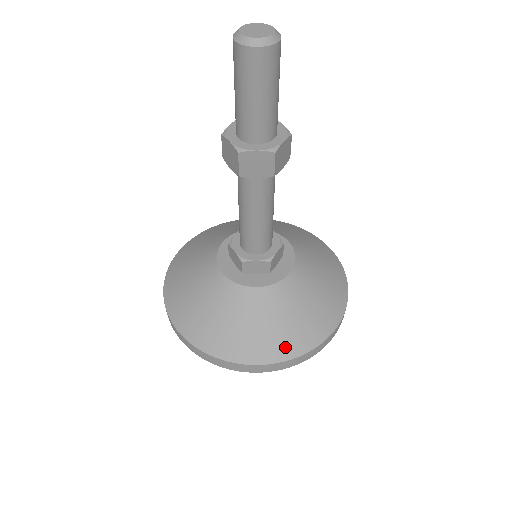
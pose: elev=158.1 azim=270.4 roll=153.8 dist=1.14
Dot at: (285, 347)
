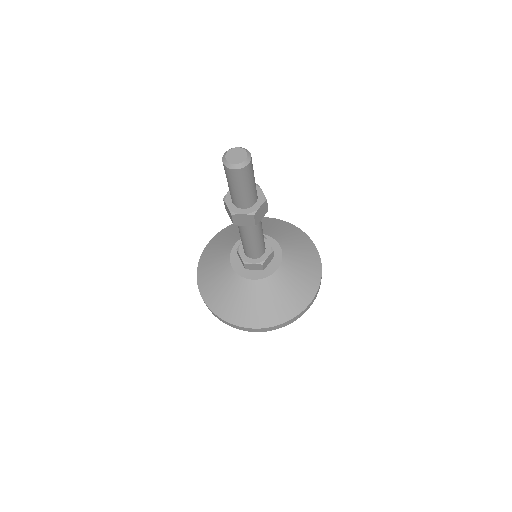
Dot at: (271, 318)
